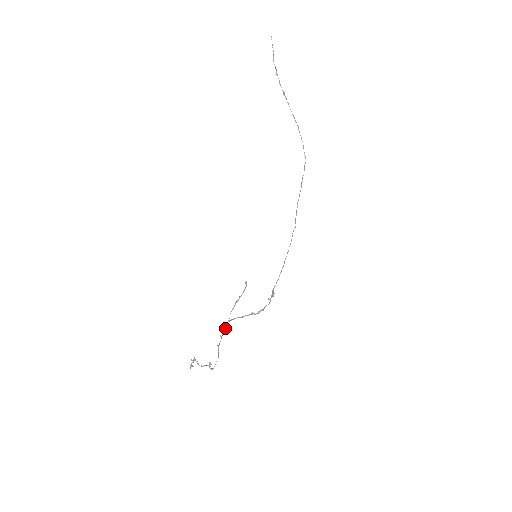
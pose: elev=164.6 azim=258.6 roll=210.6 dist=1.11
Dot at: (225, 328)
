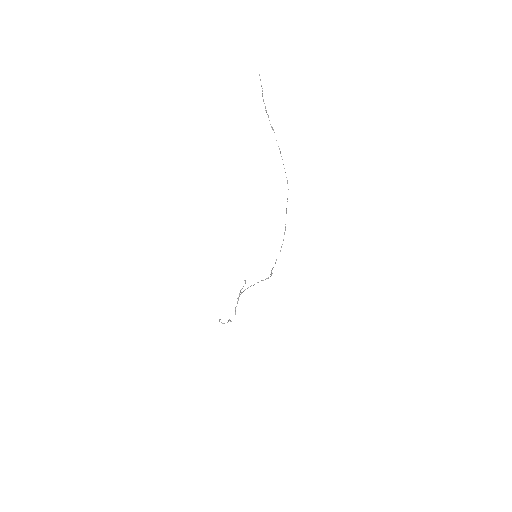
Dot at: (238, 300)
